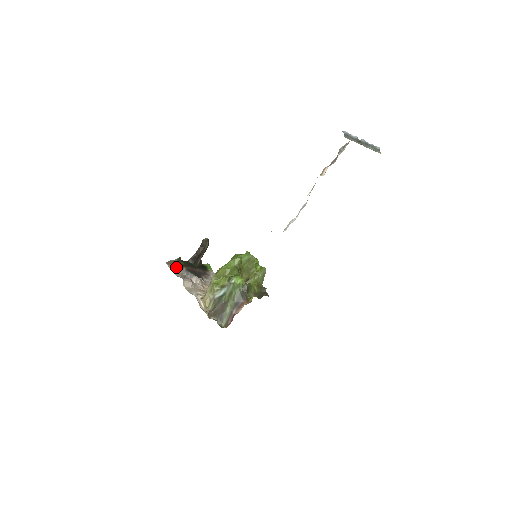
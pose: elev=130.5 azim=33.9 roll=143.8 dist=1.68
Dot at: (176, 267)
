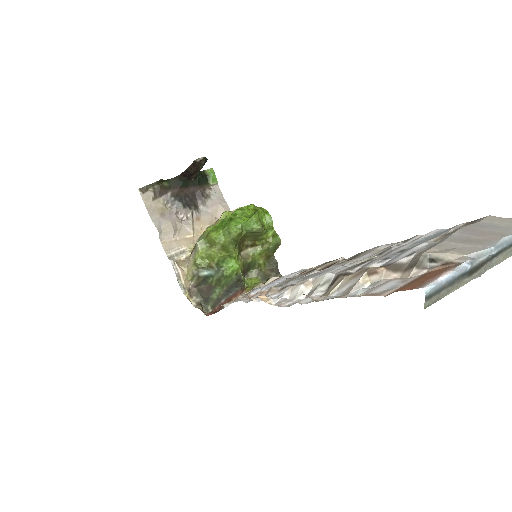
Dot at: (155, 195)
